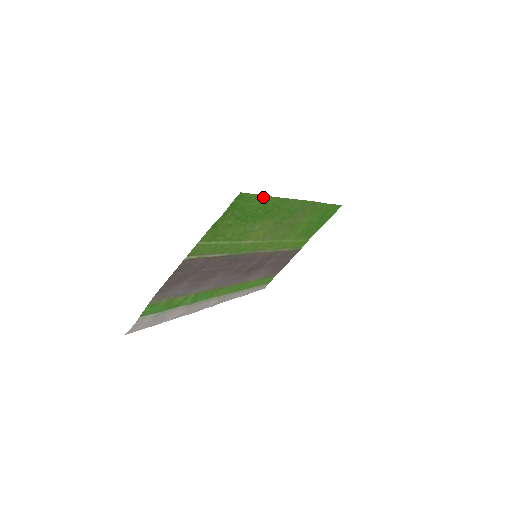
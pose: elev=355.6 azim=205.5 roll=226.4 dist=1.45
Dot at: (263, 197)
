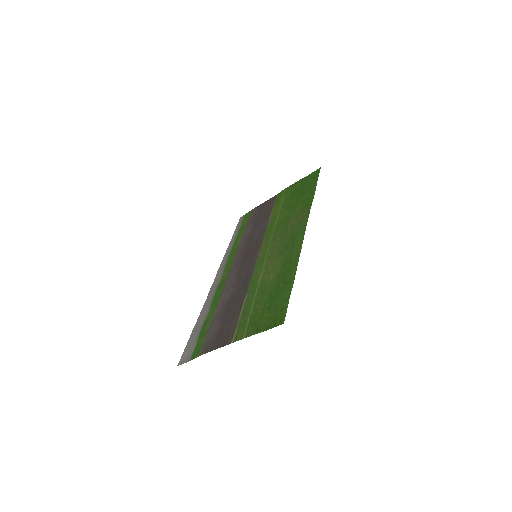
Dot at: (290, 291)
